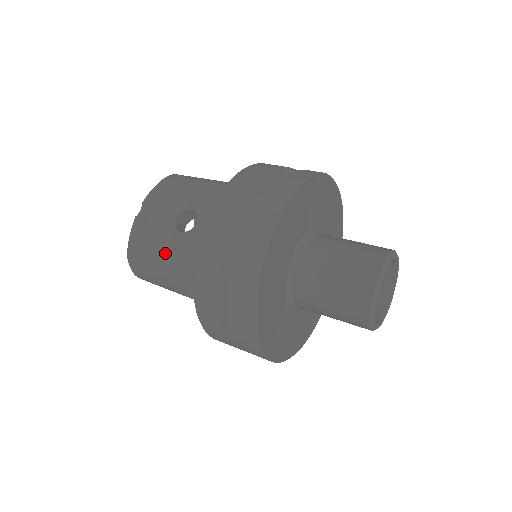
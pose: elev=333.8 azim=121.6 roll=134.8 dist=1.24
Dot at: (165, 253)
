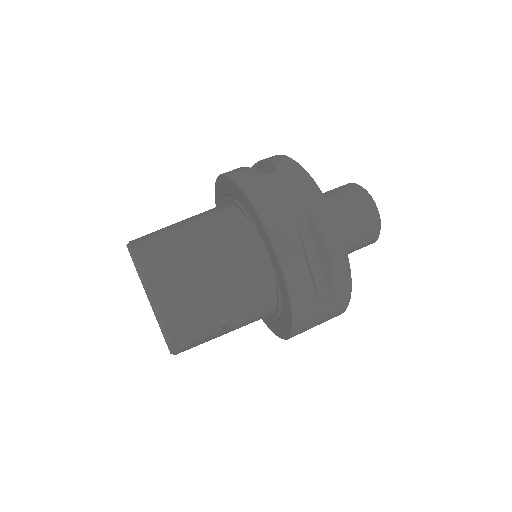
Dot at: occluded
